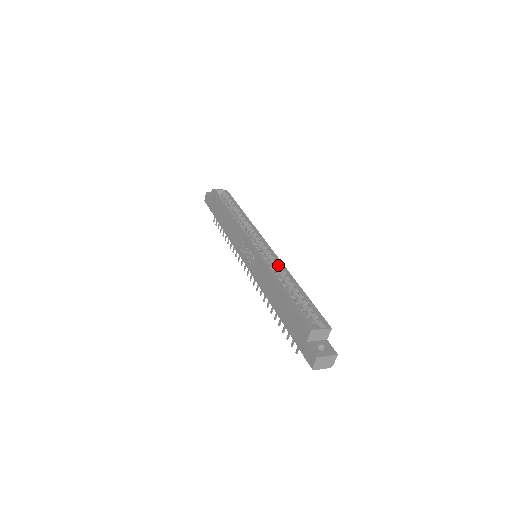
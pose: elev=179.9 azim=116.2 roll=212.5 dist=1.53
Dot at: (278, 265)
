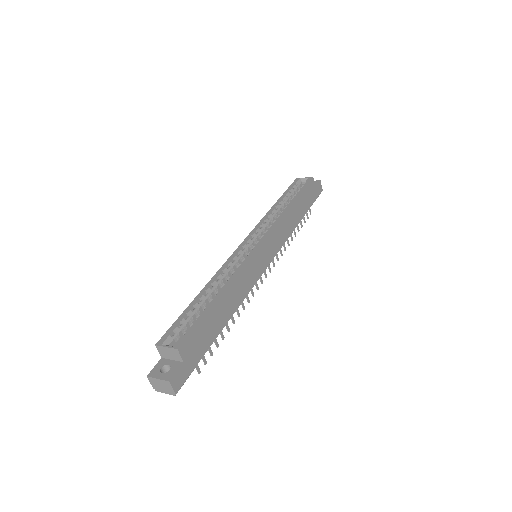
Dot at: (240, 268)
